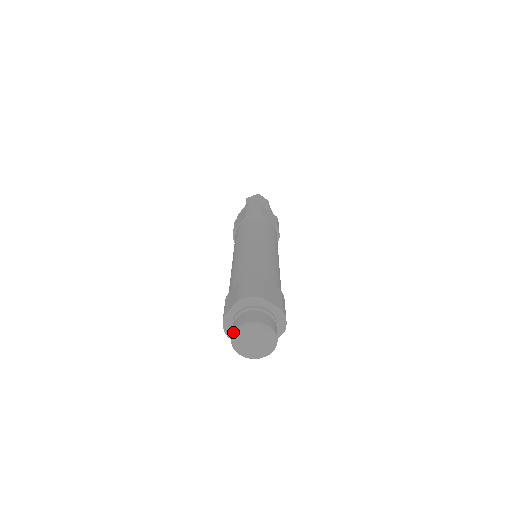
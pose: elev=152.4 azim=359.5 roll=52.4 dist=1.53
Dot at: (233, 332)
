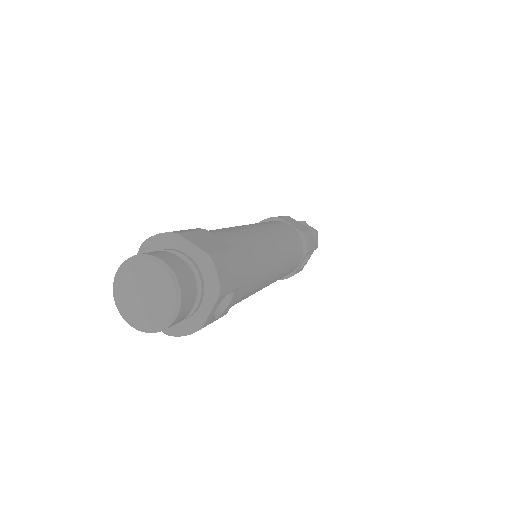
Dot at: (114, 278)
